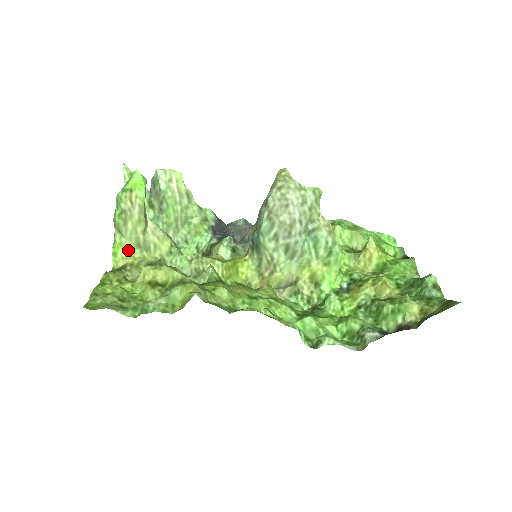
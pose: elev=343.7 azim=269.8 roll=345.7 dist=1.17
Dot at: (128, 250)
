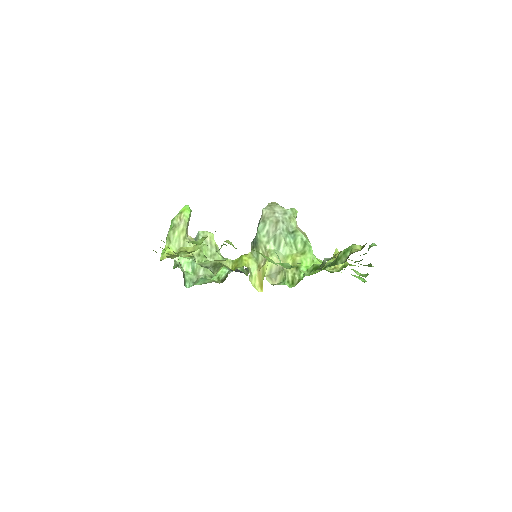
Dot at: (172, 252)
